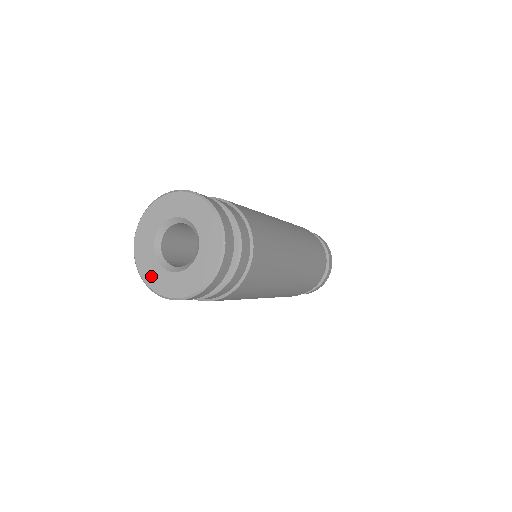
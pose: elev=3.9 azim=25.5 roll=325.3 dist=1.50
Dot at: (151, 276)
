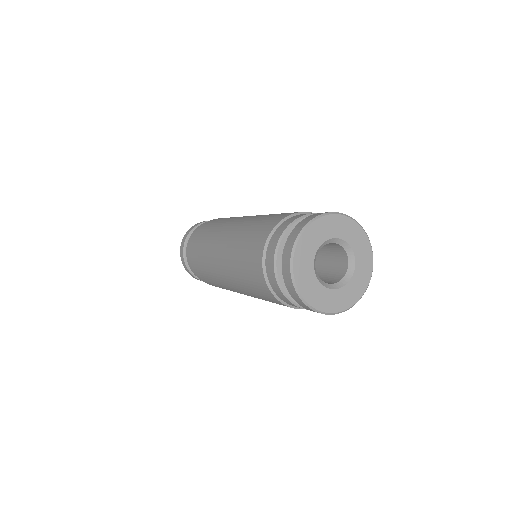
Dot at: (314, 297)
